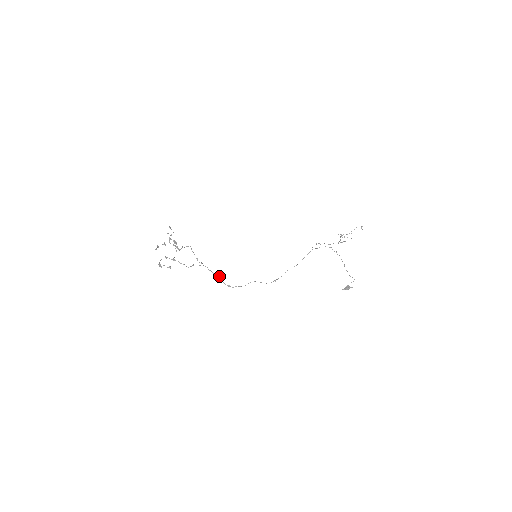
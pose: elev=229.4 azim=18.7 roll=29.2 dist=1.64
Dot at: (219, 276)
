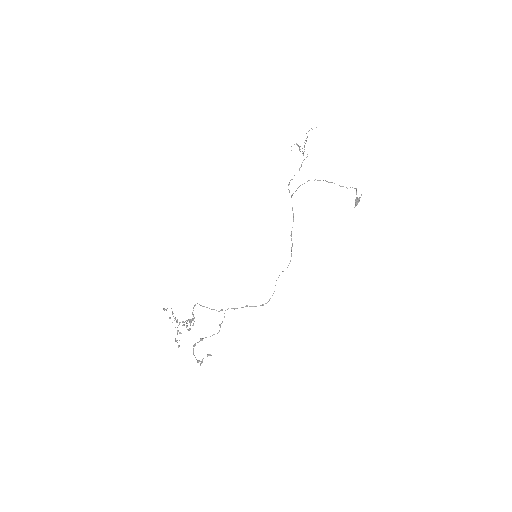
Dot at: (247, 305)
